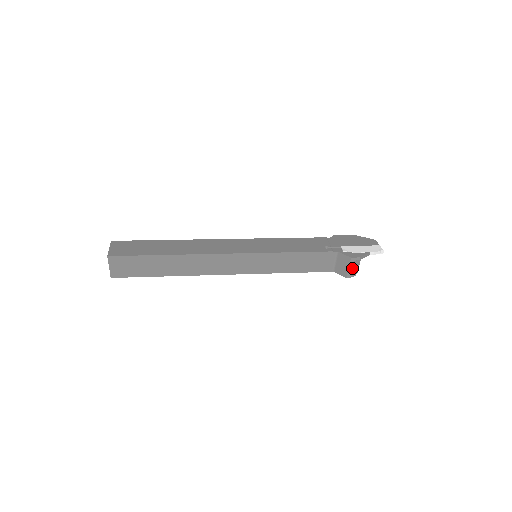
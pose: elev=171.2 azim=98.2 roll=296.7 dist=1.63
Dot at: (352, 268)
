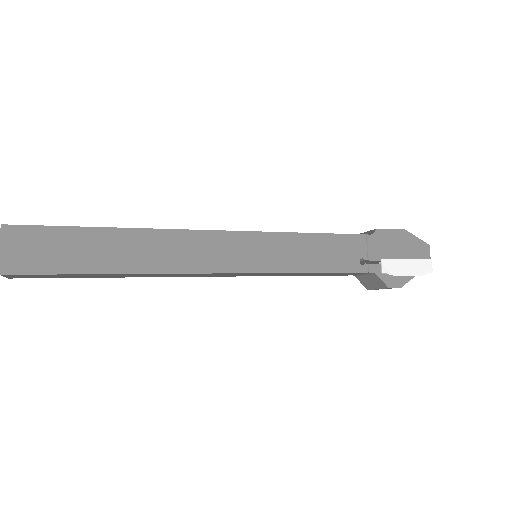
Dot at: occluded
